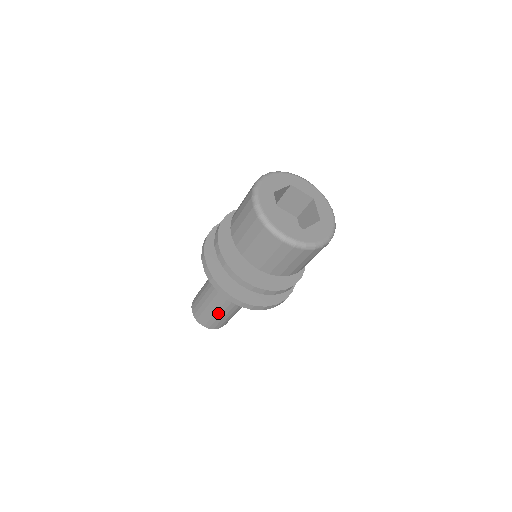
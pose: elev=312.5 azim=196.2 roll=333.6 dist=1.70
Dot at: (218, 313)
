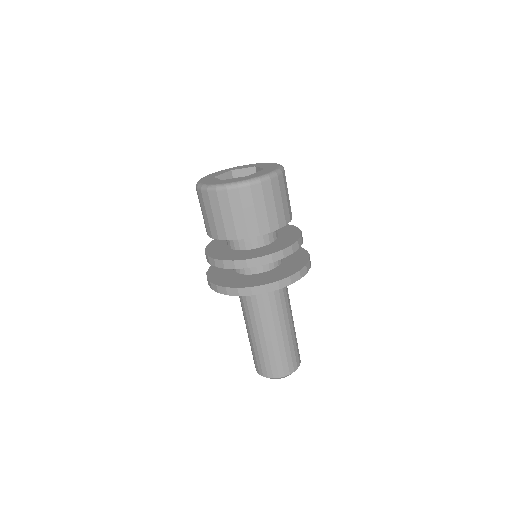
Dot at: (251, 341)
